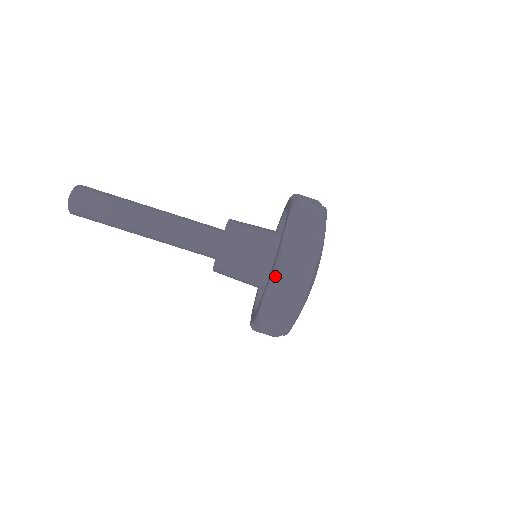
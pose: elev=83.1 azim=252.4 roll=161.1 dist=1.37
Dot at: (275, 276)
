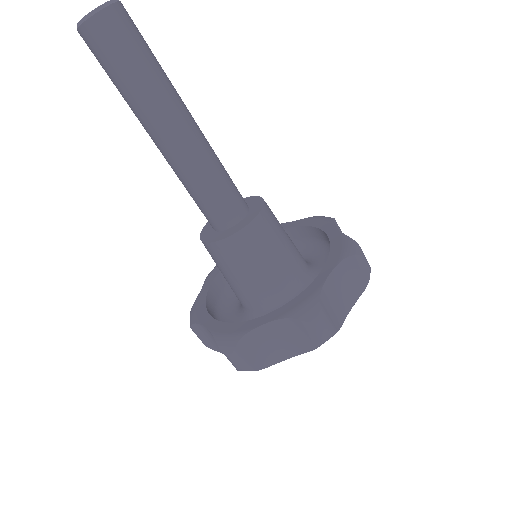
Dot at: (216, 341)
